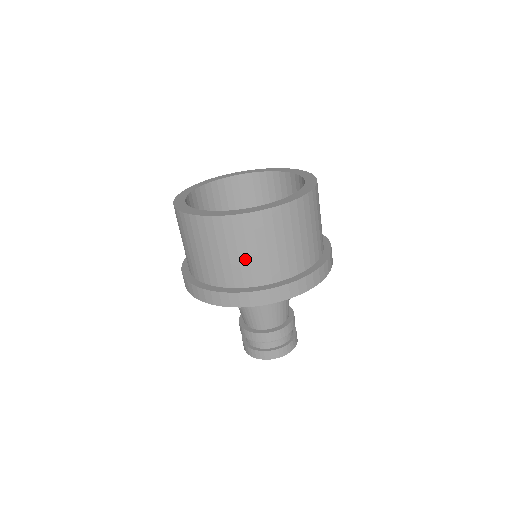
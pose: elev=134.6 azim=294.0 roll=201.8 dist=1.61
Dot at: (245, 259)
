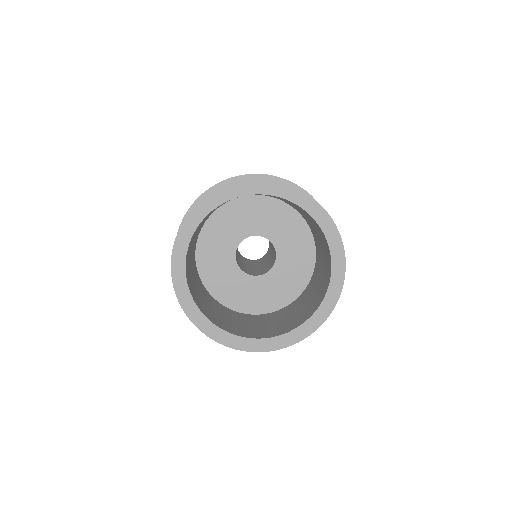
Dot at: occluded
